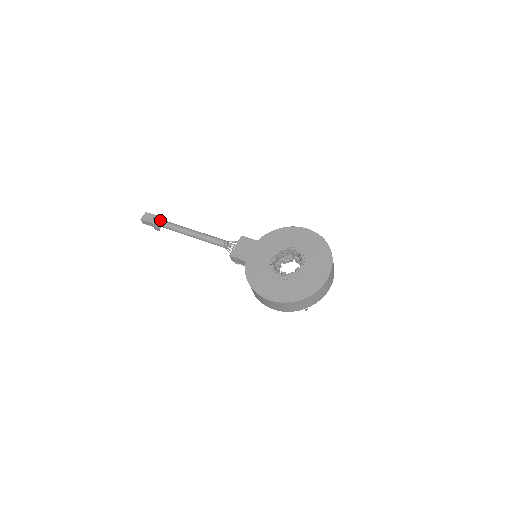
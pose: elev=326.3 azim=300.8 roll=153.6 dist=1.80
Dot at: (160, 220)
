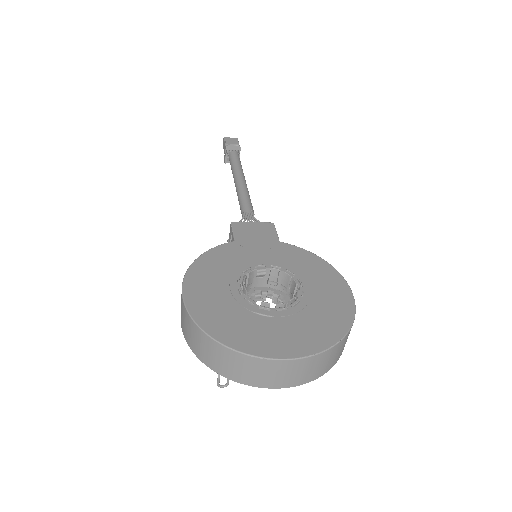
Dot at: (236, 150)
